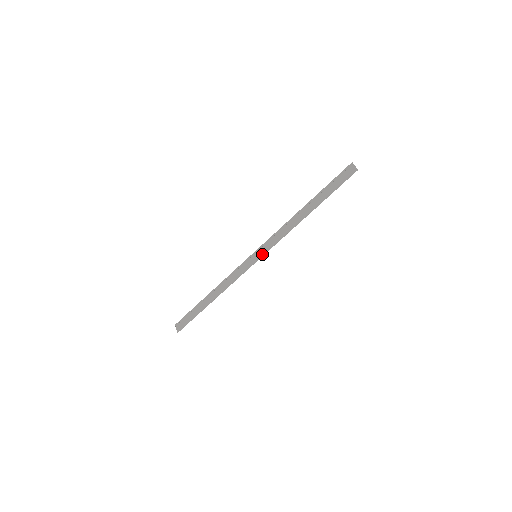
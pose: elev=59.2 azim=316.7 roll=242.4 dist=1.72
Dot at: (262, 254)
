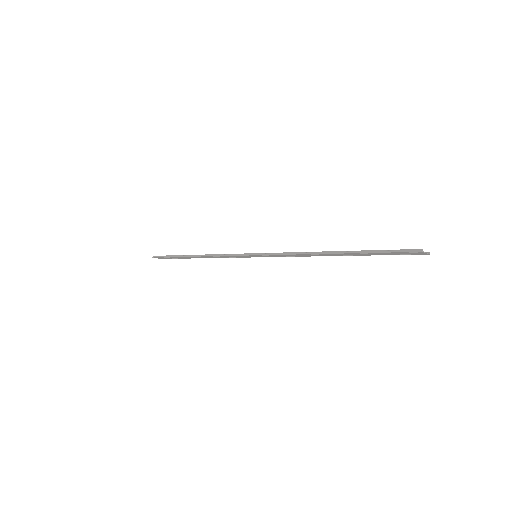
Dot at: occluded
